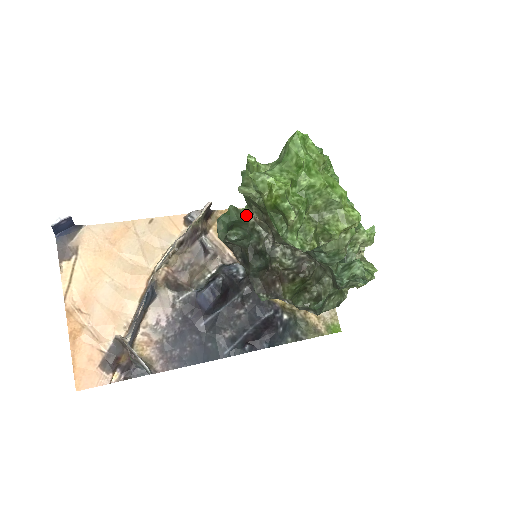
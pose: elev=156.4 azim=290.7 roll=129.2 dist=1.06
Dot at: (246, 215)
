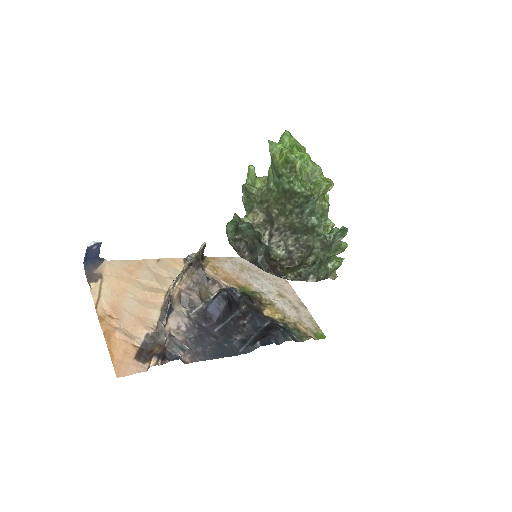
Dot at: occluded
